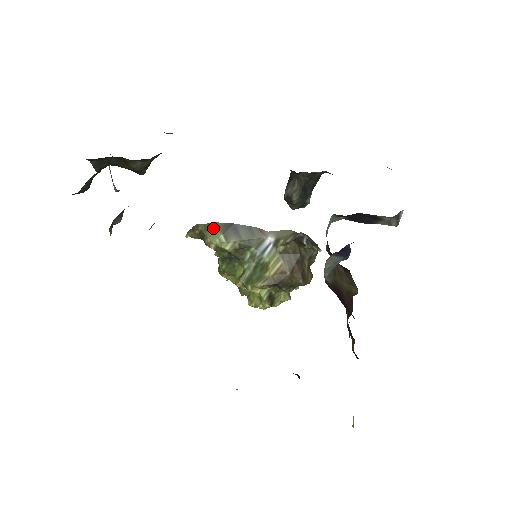
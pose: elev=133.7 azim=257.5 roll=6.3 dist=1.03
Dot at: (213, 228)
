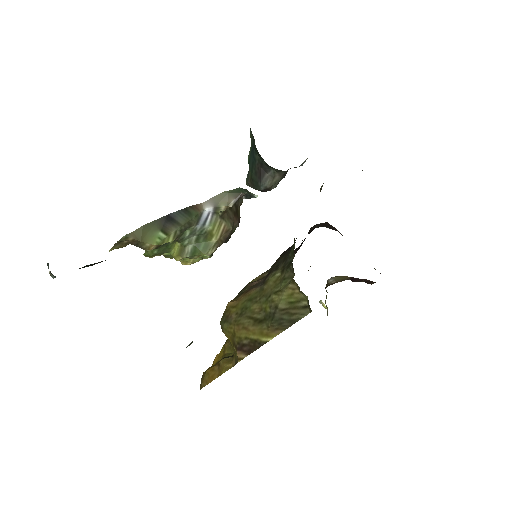
Dot at: (147, 231)
